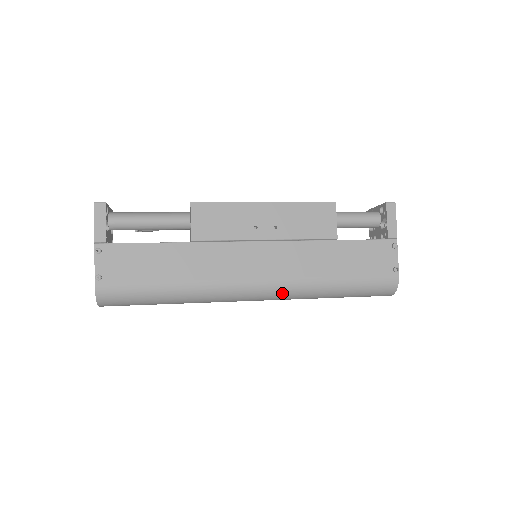
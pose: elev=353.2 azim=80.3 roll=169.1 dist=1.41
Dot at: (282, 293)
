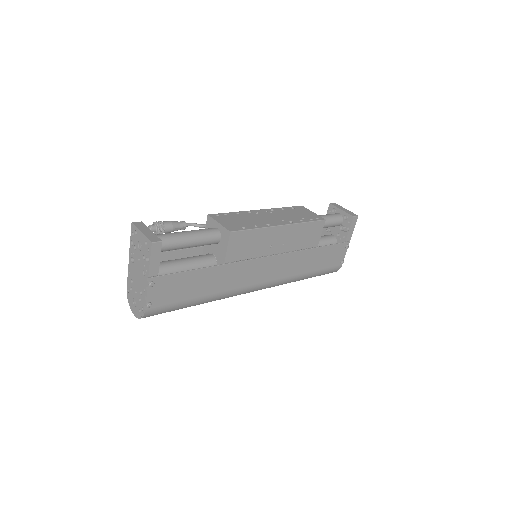
Dot at: occluded
